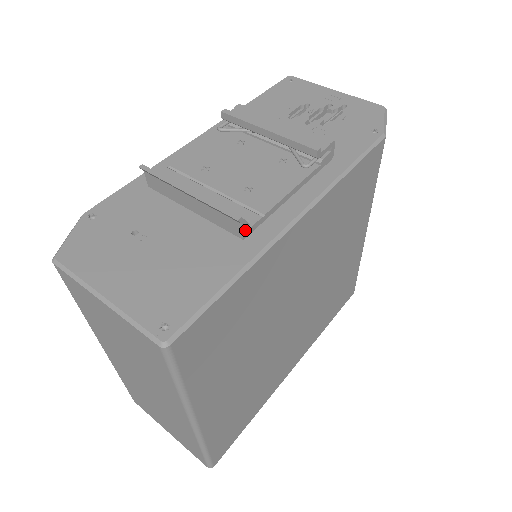
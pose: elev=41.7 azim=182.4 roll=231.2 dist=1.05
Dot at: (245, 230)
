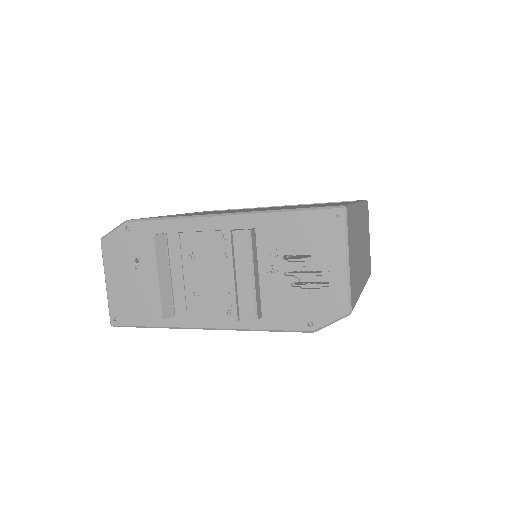
Dot at: (171, 316)
